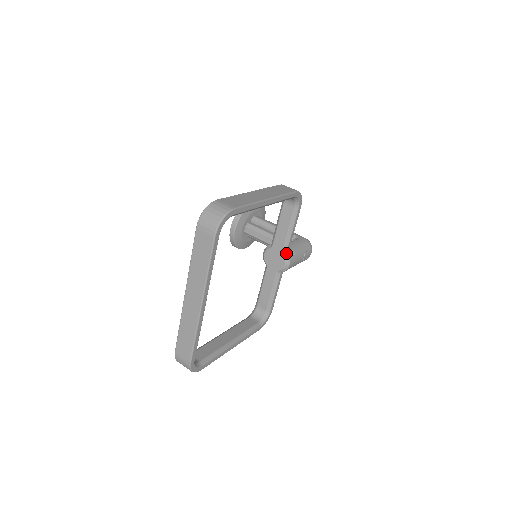
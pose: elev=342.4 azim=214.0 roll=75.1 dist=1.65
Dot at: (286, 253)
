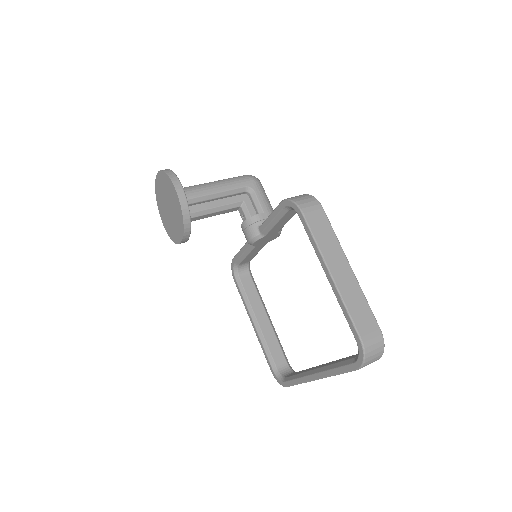
Dot at: occluded
